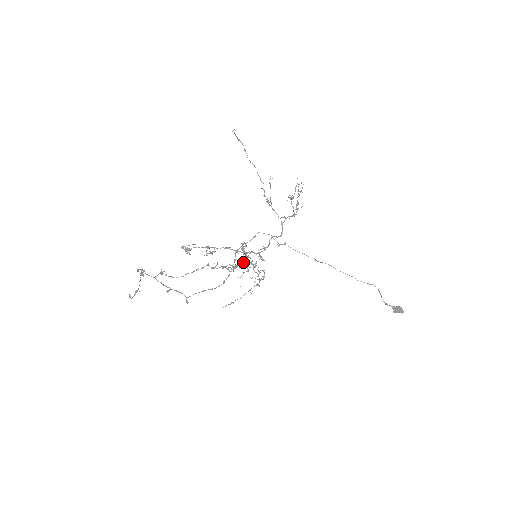
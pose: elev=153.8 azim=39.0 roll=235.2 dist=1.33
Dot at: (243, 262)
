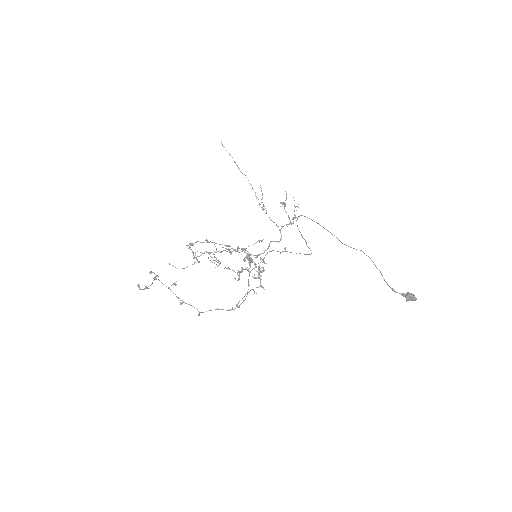
Dot at: (248, 269)
